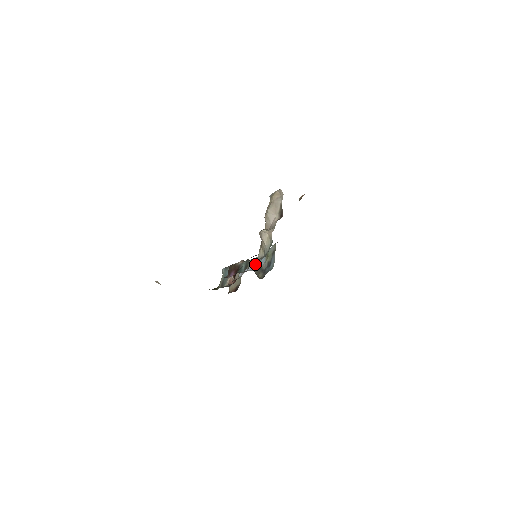
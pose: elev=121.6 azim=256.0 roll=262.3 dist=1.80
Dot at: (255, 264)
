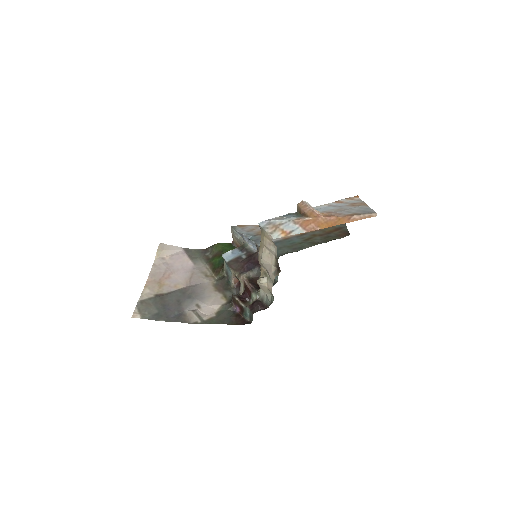
Dot at: (257, 268)
